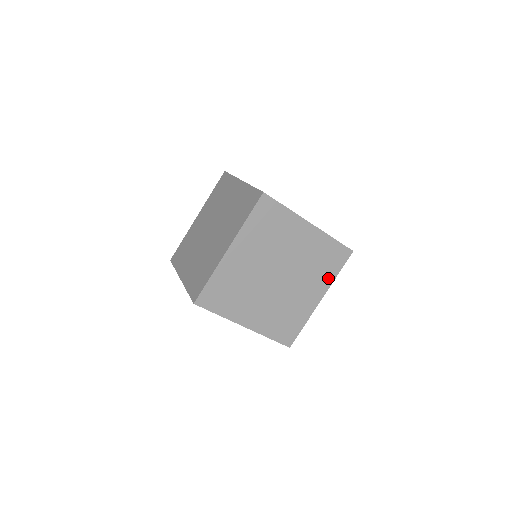
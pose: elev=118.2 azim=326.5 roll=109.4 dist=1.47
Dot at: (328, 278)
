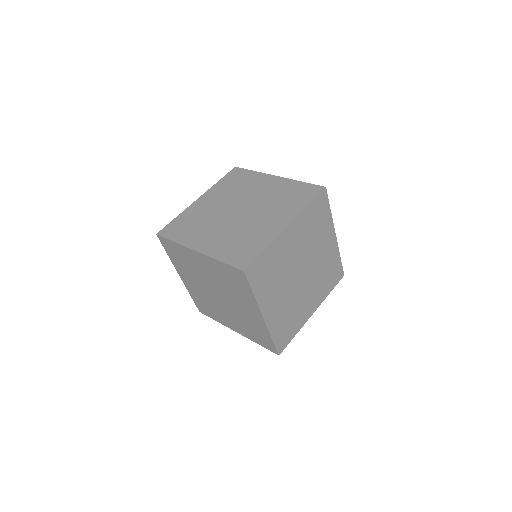
Dot at: (296, 209)
